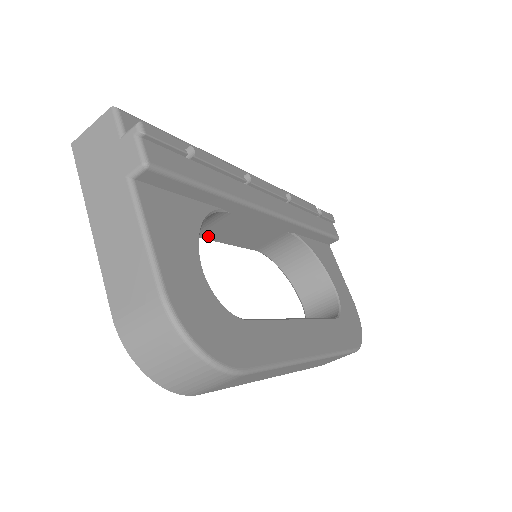
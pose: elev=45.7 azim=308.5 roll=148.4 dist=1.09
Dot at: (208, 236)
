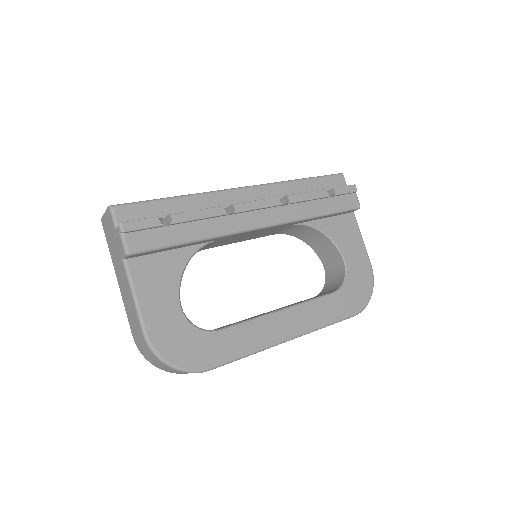
Dot at: (217, 246)
